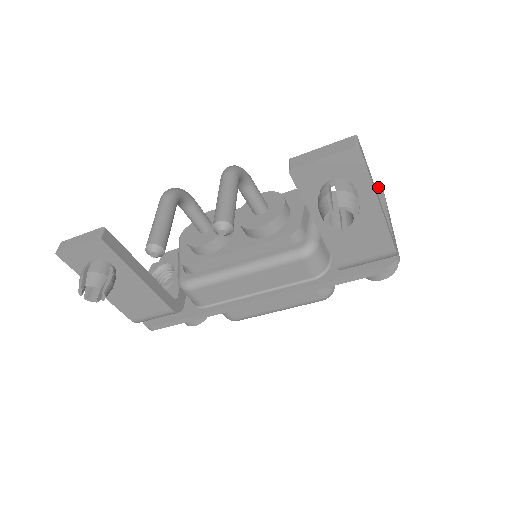
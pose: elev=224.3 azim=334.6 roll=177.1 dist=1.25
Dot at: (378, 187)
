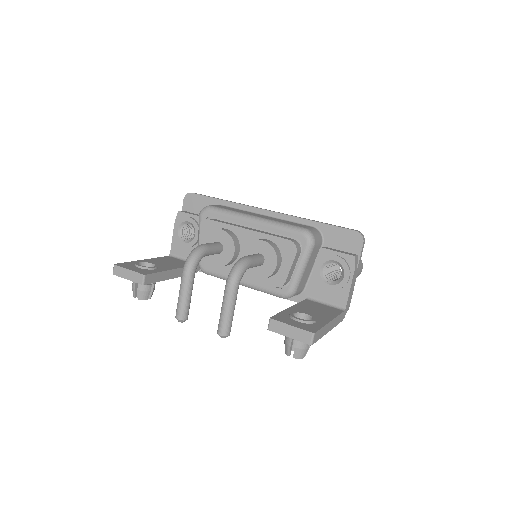
Dot at: (361, 236)
